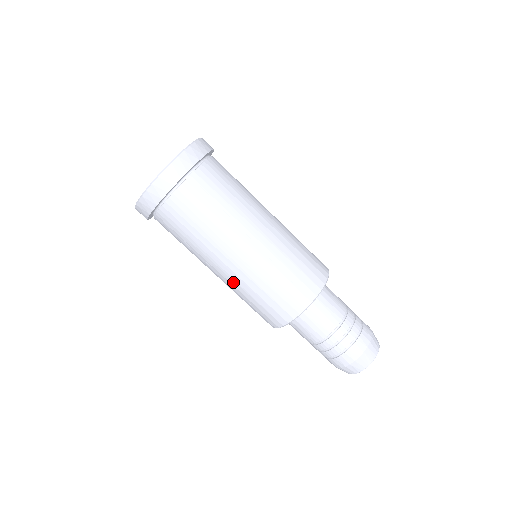
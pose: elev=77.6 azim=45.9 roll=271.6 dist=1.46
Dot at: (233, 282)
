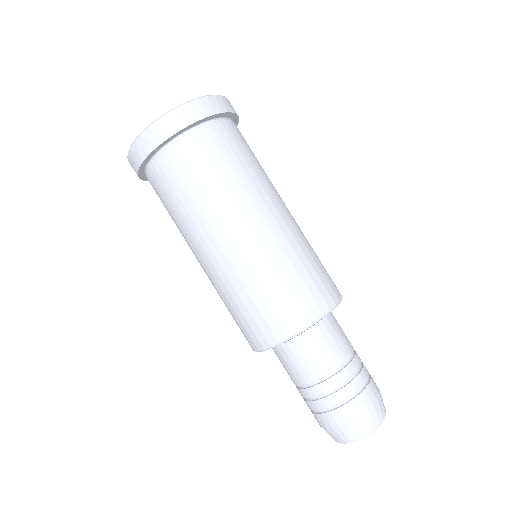
Dot at: (216, 276)
